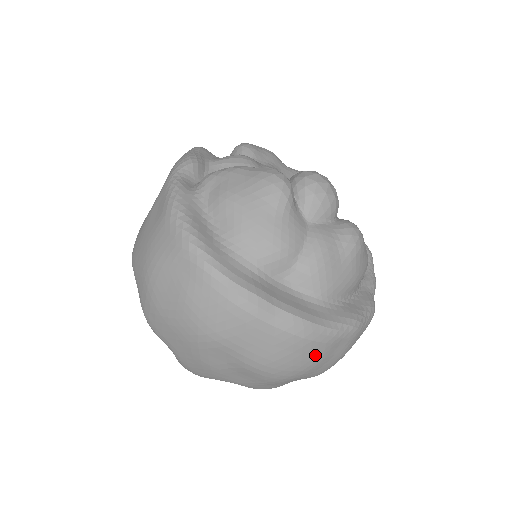
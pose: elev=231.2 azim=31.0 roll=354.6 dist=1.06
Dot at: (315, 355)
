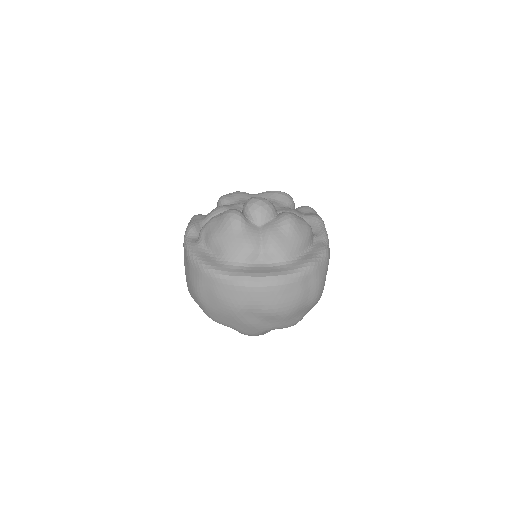
Dot at: (296, 291)
